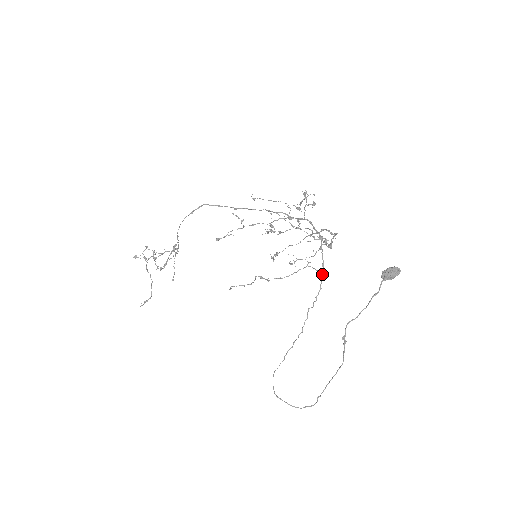
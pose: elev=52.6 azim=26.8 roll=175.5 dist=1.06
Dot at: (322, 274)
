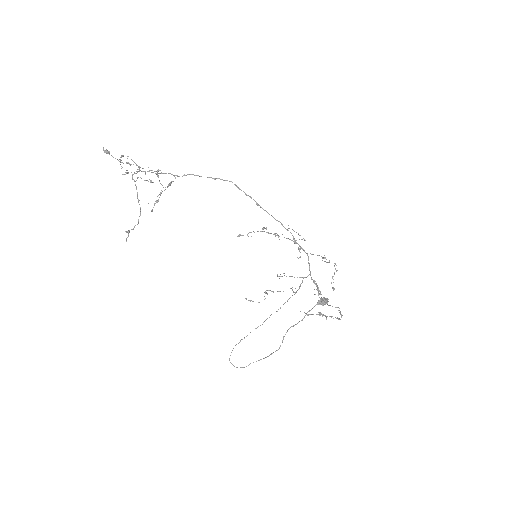
Dot at: (294, 294)
